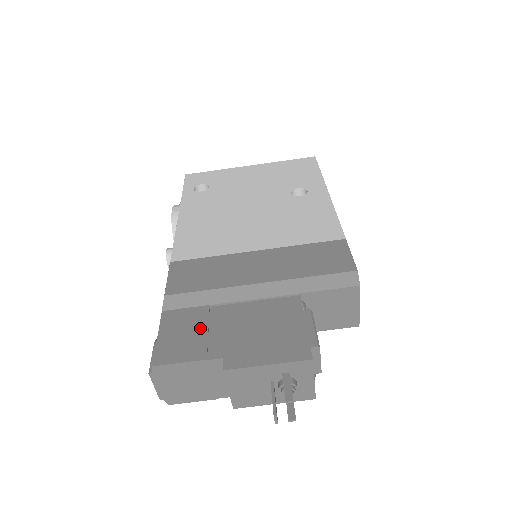
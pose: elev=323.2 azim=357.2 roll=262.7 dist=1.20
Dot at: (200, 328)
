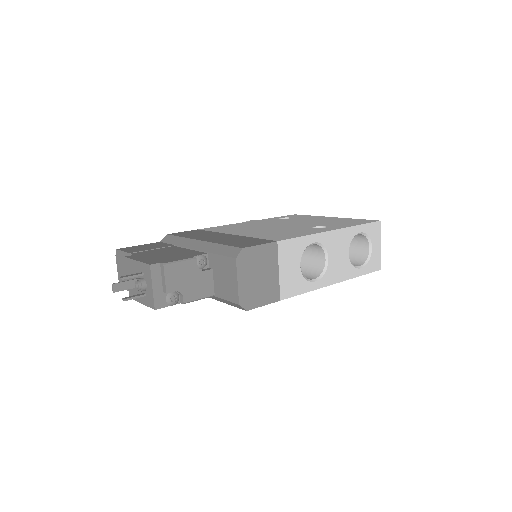
Dot at: (153, 248)
